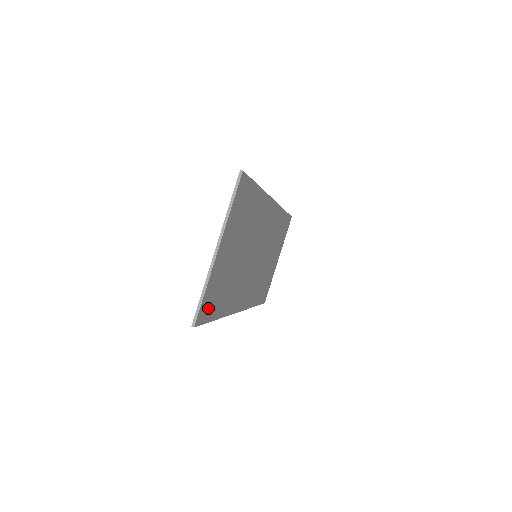
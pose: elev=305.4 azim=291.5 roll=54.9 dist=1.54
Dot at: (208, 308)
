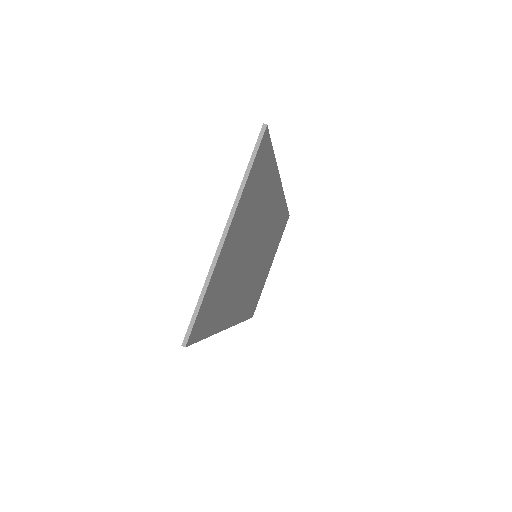
Dot at: (204, 320)
